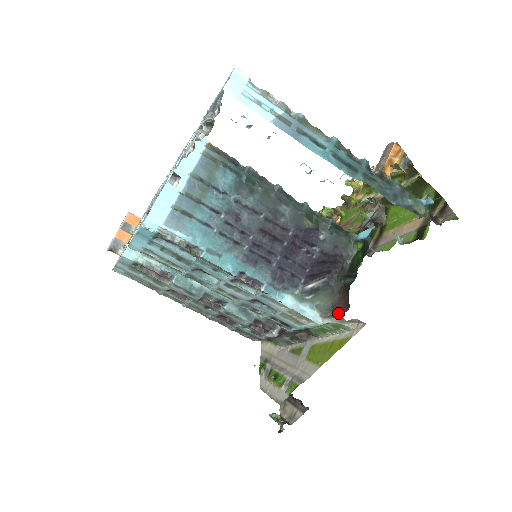
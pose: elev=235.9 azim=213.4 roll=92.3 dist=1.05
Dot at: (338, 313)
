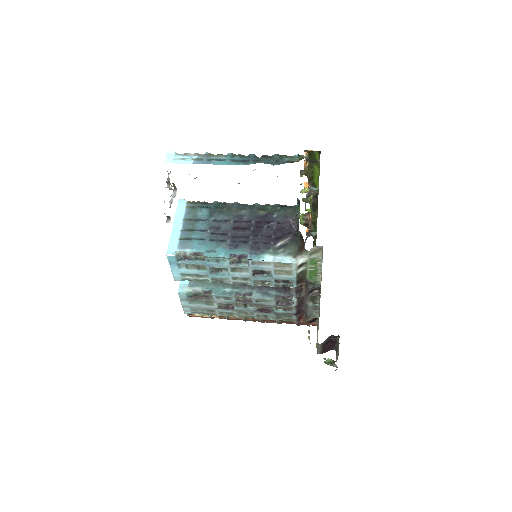
Dot at: (302, 250)
